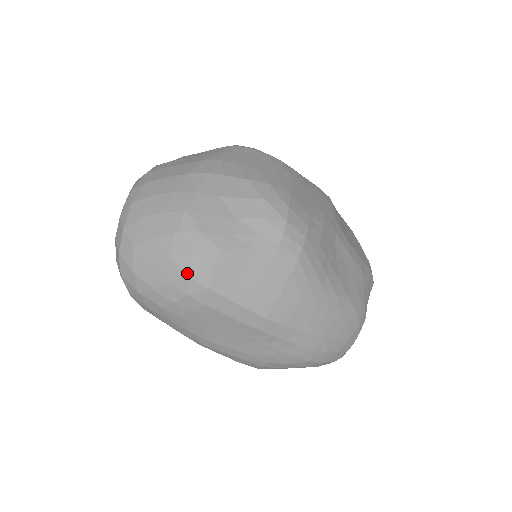
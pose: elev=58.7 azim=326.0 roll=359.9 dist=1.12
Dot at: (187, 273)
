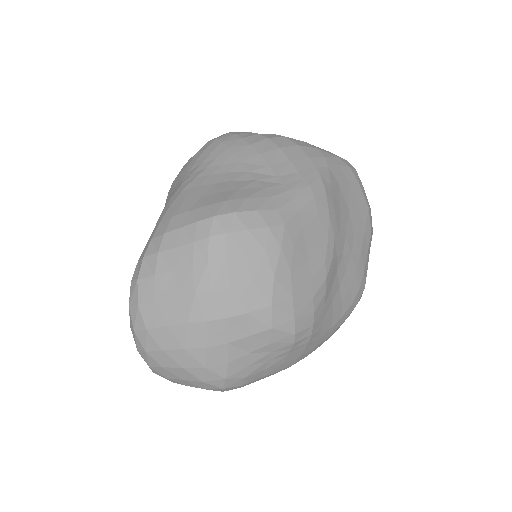
Dot at: occluded
